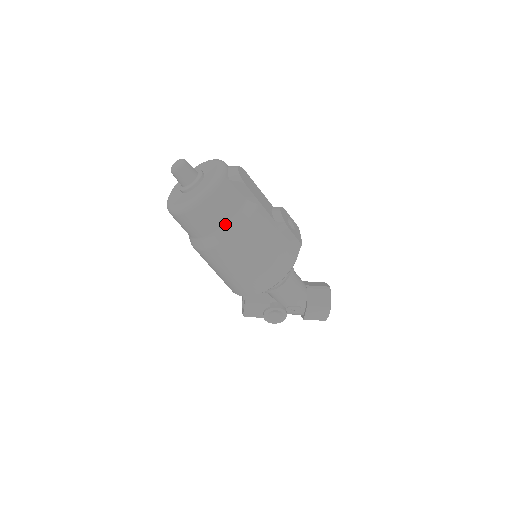
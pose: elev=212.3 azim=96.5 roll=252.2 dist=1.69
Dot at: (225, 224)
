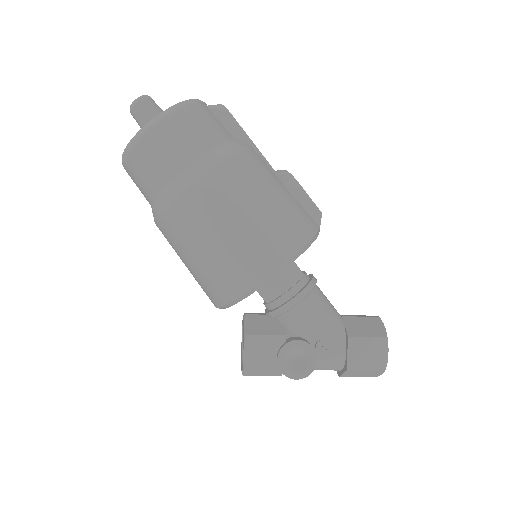
Dot at: (203, 152)
